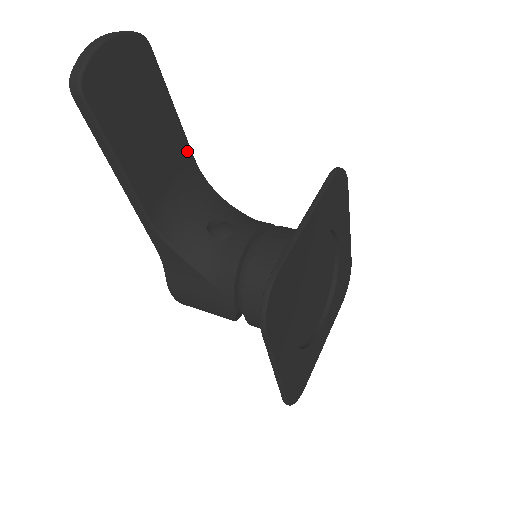
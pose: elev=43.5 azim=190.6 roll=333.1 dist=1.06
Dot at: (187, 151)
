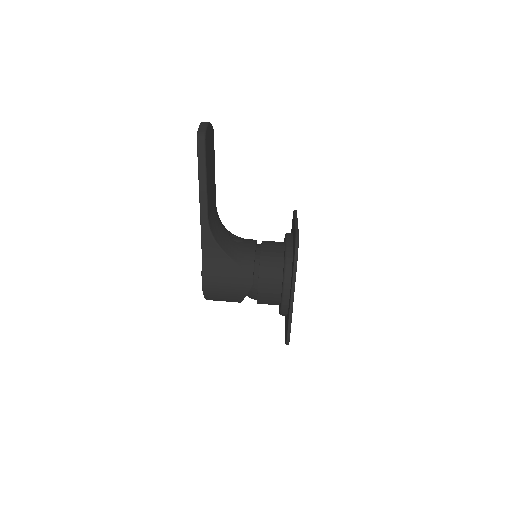
Dot at: (215, 196)
